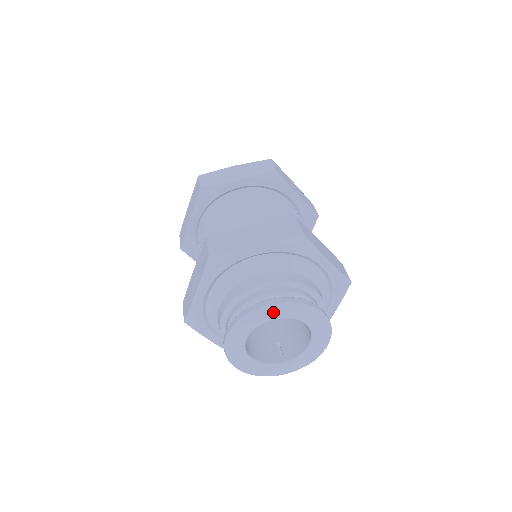
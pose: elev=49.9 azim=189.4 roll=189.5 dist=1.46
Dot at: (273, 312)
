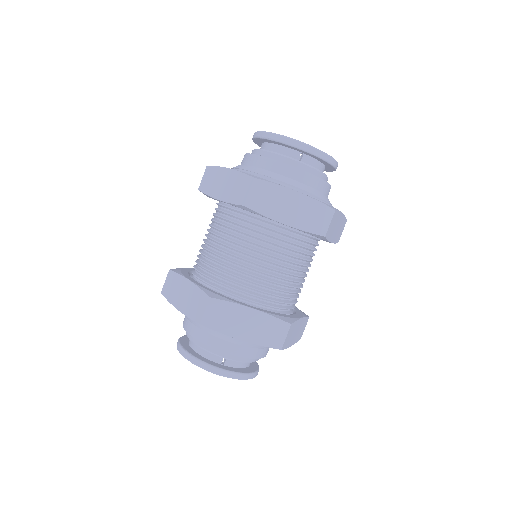
Dot at: occluded
